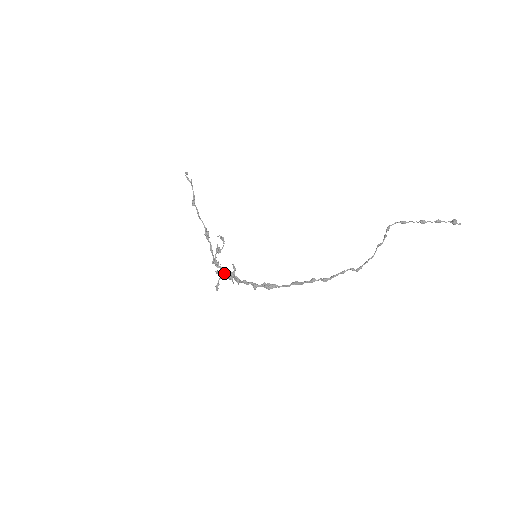
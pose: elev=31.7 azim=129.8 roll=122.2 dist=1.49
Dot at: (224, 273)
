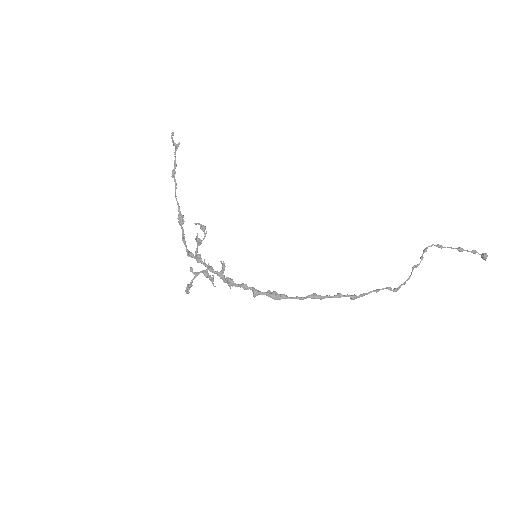
Dot at: (203, 271)
